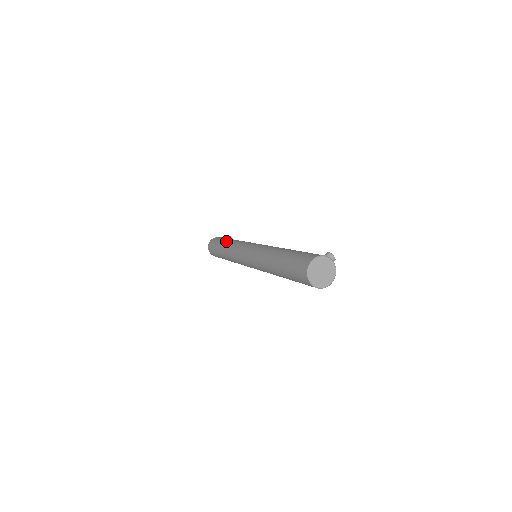
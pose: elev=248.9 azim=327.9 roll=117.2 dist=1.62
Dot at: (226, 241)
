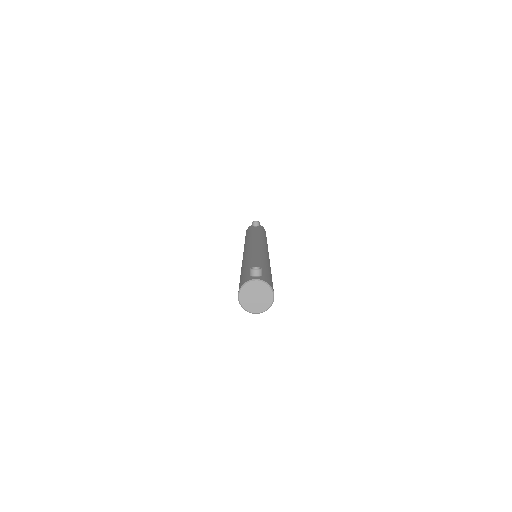
Dot at: occluded
